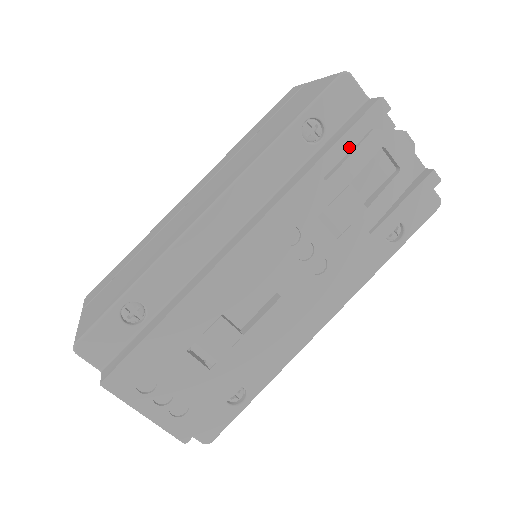
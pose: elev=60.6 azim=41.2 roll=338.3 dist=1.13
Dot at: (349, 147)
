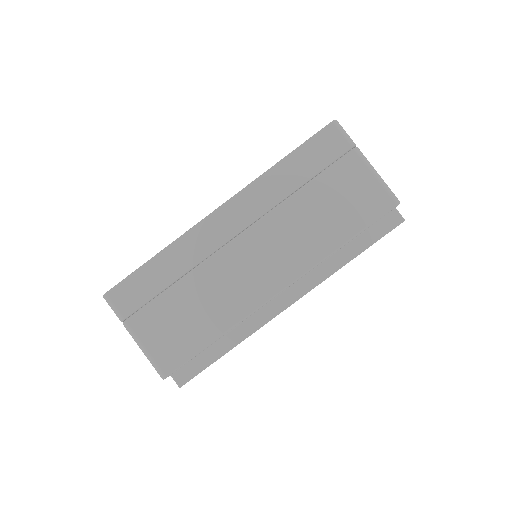
Dot at: occluded
